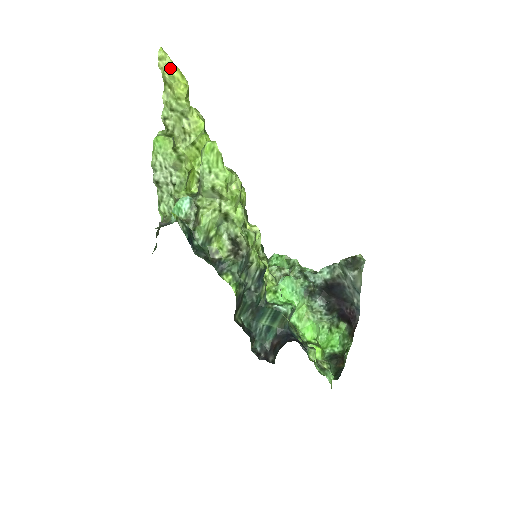
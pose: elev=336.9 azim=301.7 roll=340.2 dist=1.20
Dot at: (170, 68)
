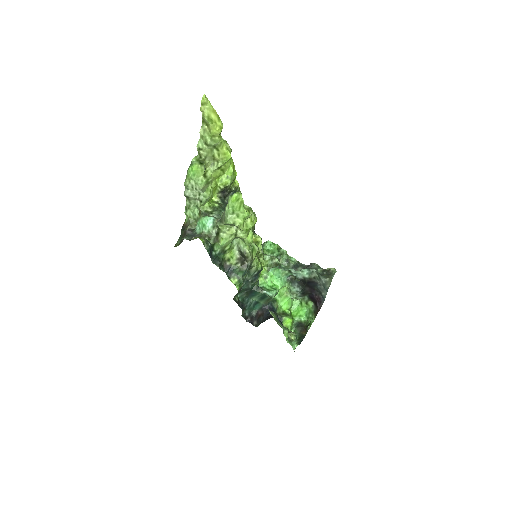
Dot at: (210, 112)
